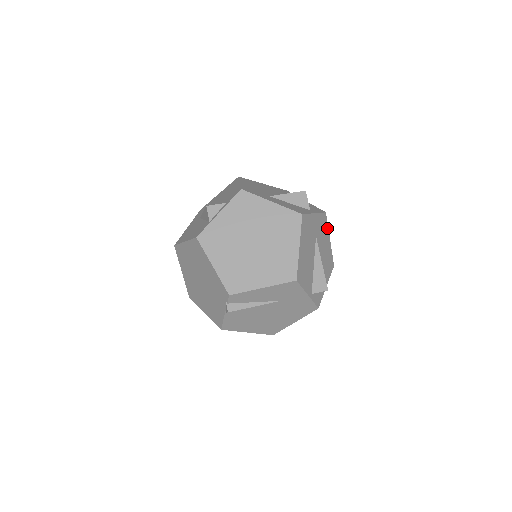
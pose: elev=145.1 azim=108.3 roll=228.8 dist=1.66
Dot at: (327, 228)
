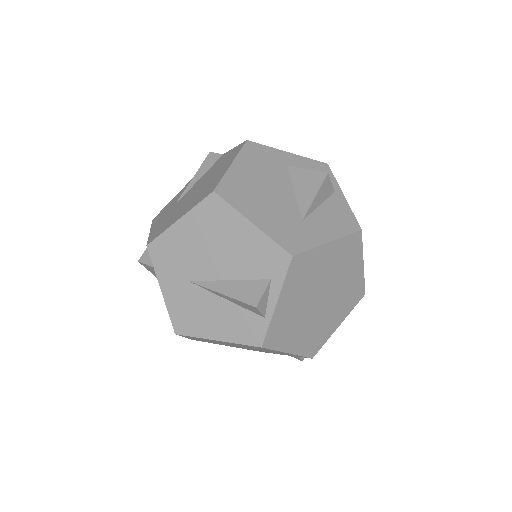
Dot at: occluded
